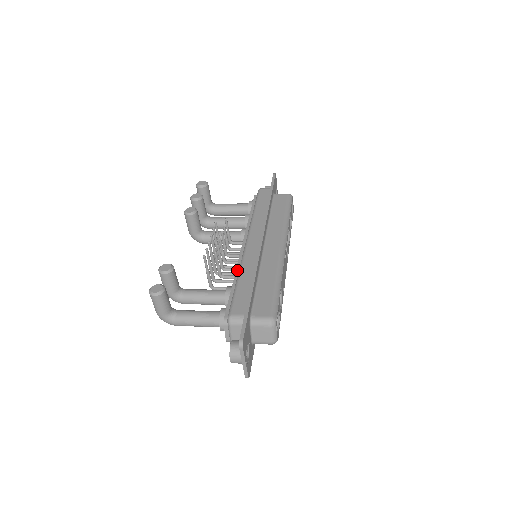
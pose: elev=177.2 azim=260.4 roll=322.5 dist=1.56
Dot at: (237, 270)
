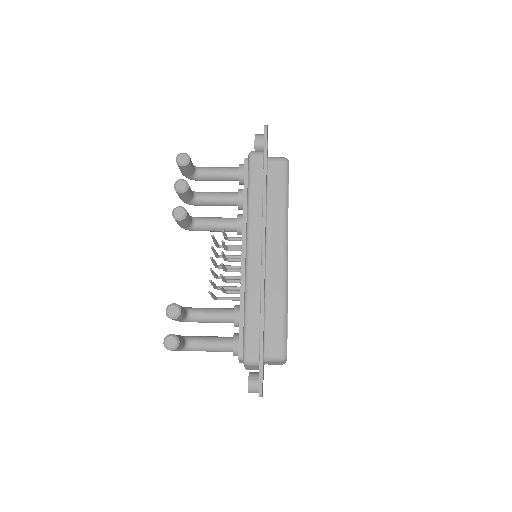
Dot at: (242, 290)
